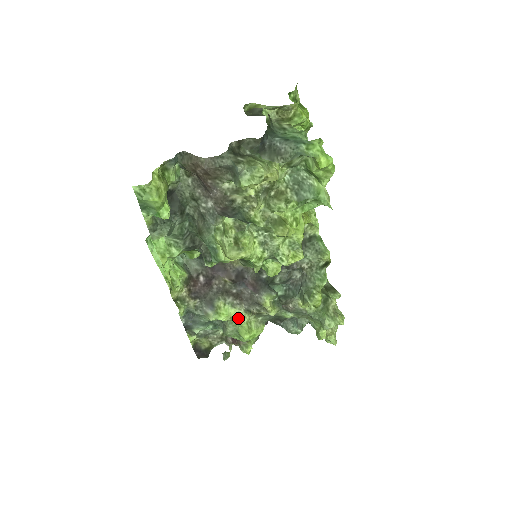
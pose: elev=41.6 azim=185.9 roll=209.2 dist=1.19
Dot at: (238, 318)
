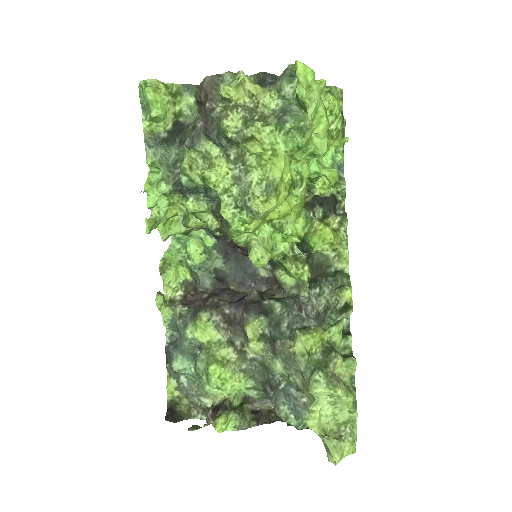
Dot at: (216, 344)
